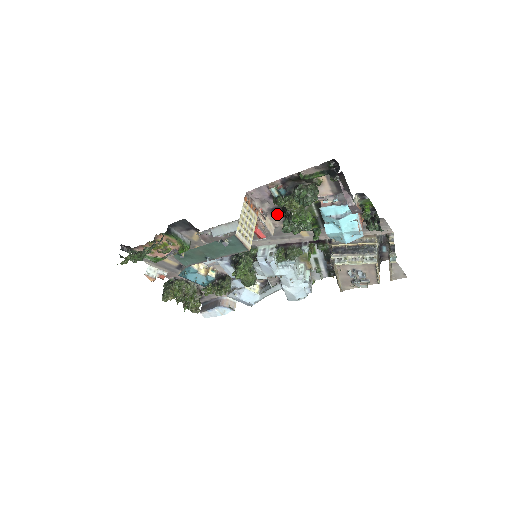
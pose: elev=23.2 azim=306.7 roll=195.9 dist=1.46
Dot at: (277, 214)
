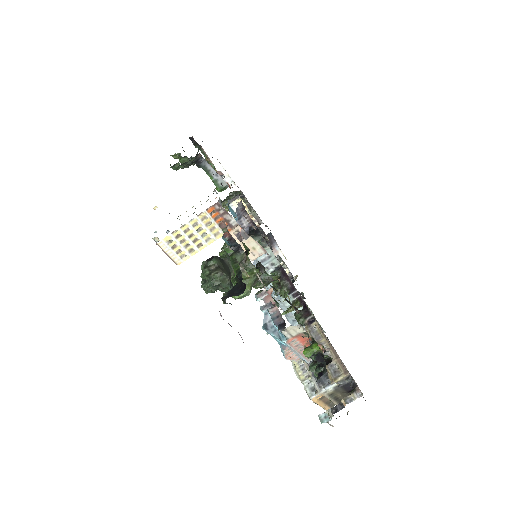
Dot at: occluded
